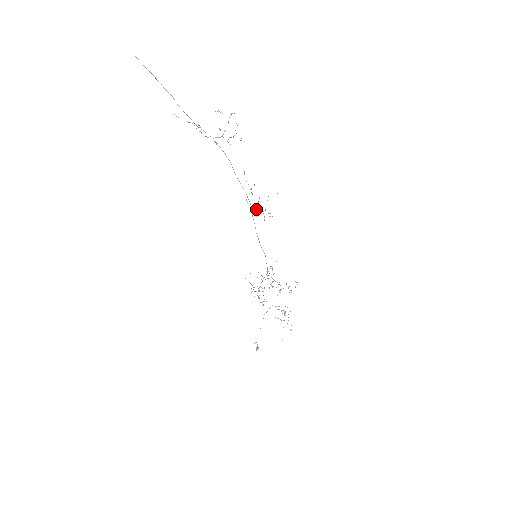
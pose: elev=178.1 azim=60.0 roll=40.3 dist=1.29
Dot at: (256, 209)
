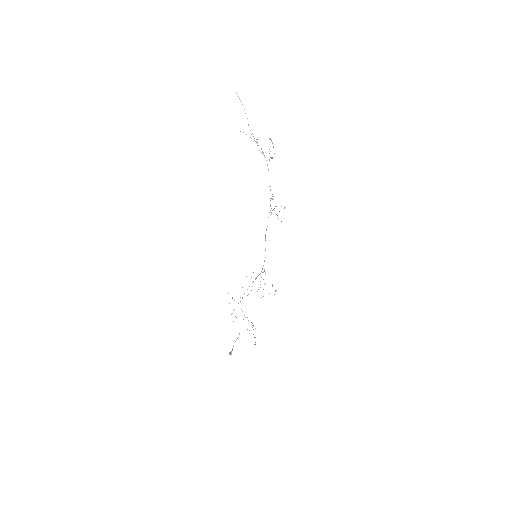
Dot at: occluded
